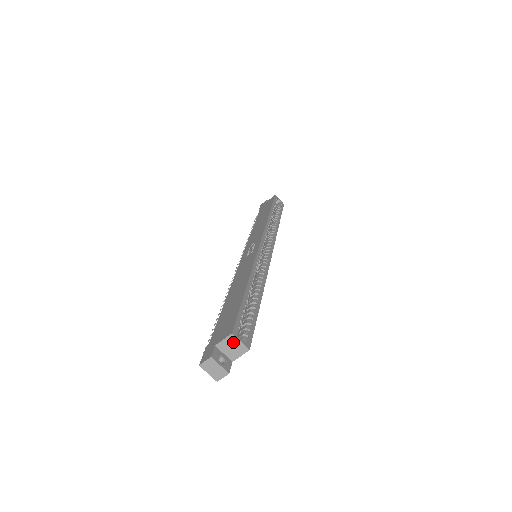
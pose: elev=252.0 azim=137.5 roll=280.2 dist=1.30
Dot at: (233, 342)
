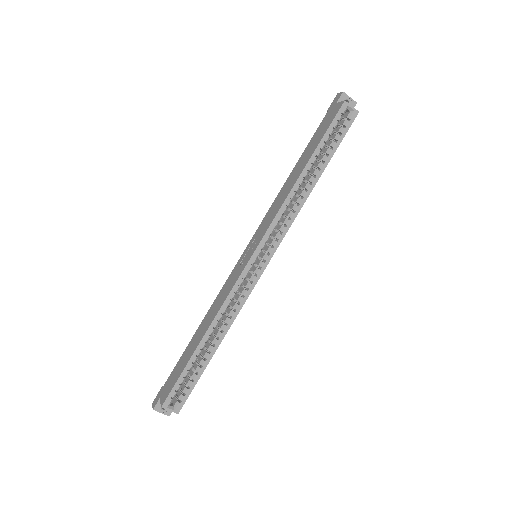
Dot at: (166, 407)
